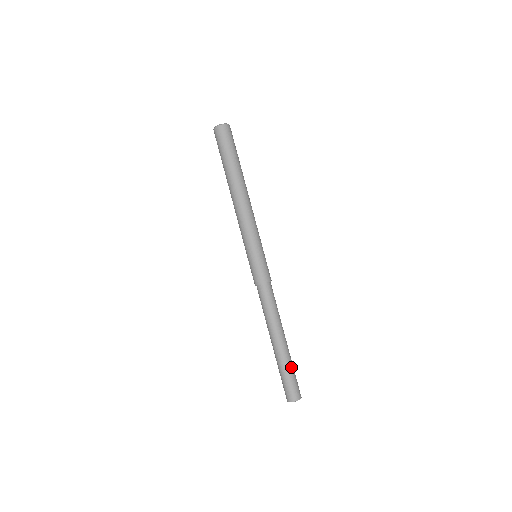
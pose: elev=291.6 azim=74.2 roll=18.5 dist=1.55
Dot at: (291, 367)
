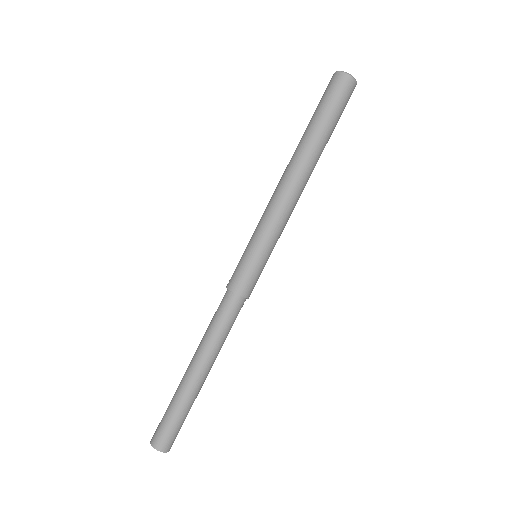
Dot at: (185, 410)
